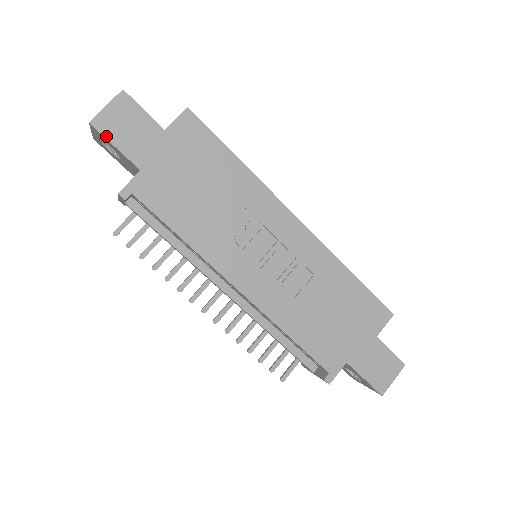
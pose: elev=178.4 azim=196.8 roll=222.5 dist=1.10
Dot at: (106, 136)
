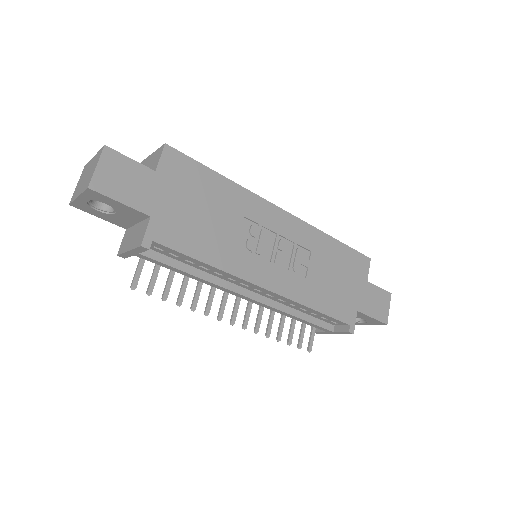
Dot at: (108, 195)
